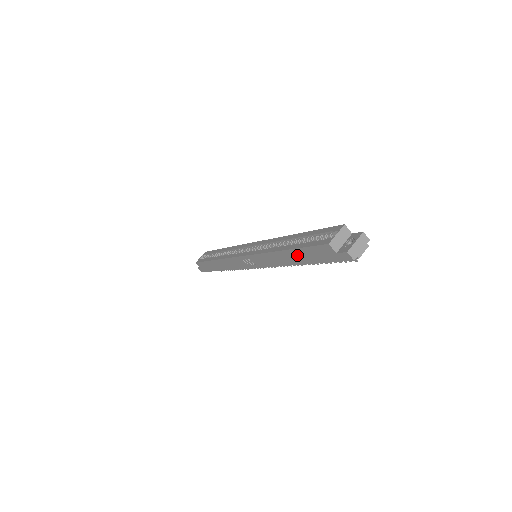
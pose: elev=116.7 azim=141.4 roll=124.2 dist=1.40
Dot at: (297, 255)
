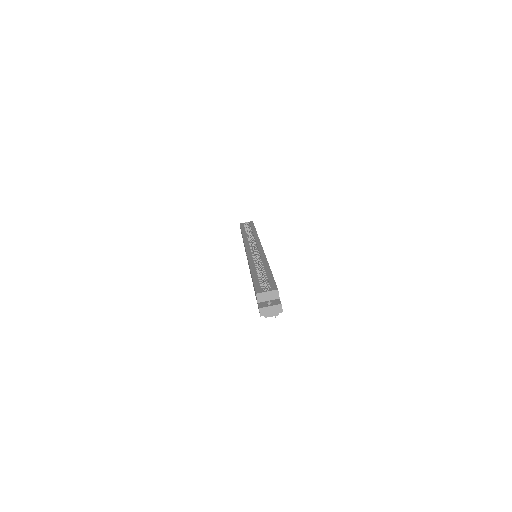
Dot at: occluded
